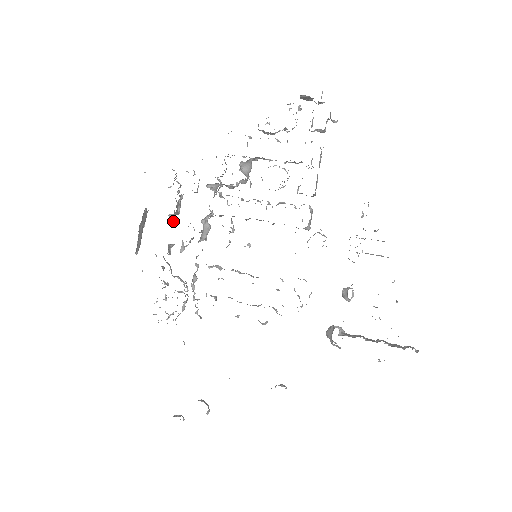
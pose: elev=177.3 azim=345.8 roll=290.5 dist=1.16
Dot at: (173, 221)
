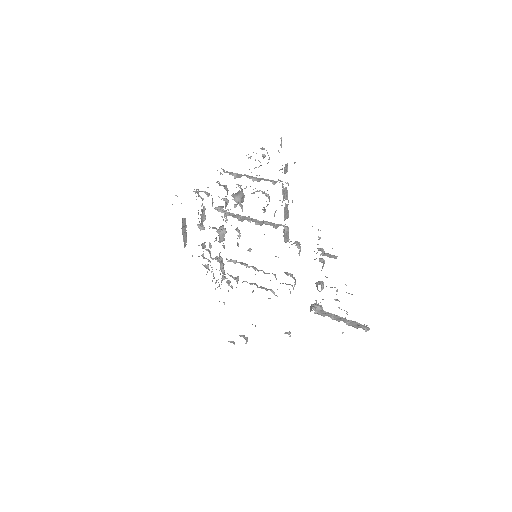
Dot at: (200, 229)
